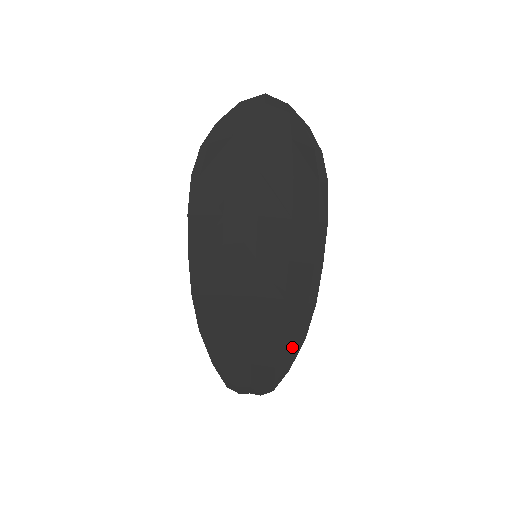
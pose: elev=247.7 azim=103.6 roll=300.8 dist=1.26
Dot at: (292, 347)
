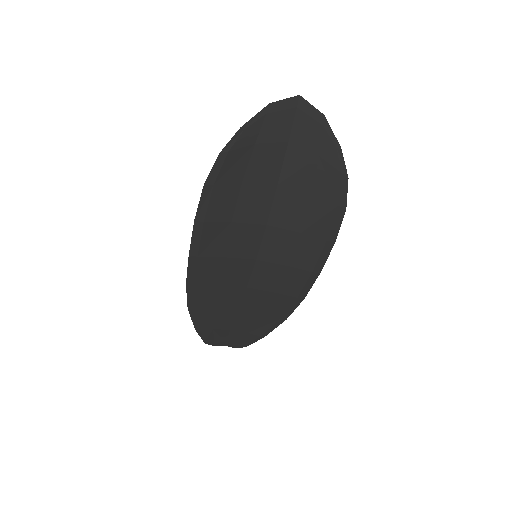
Dot at: (272, 324)
